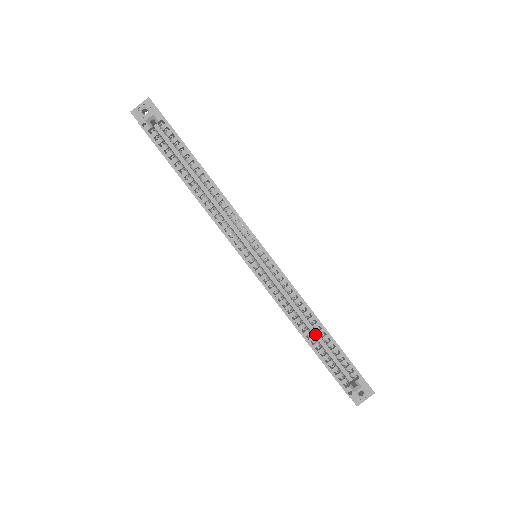
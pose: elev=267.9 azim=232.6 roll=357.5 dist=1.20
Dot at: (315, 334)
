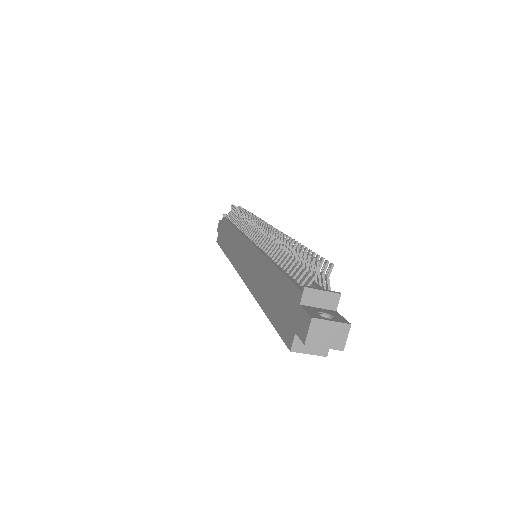
Dot at: occluded
